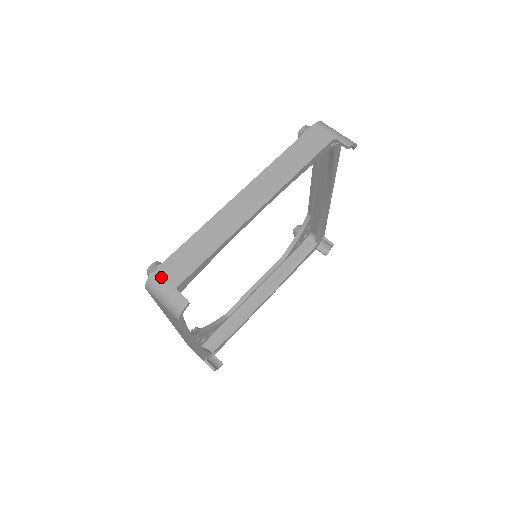
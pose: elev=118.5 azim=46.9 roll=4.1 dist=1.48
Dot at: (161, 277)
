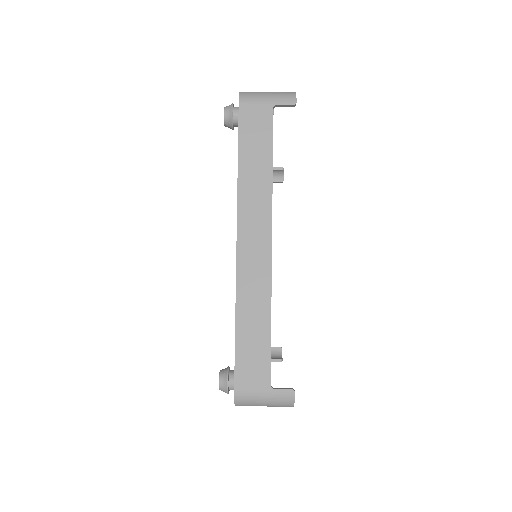
Dot at: (247, 390)
